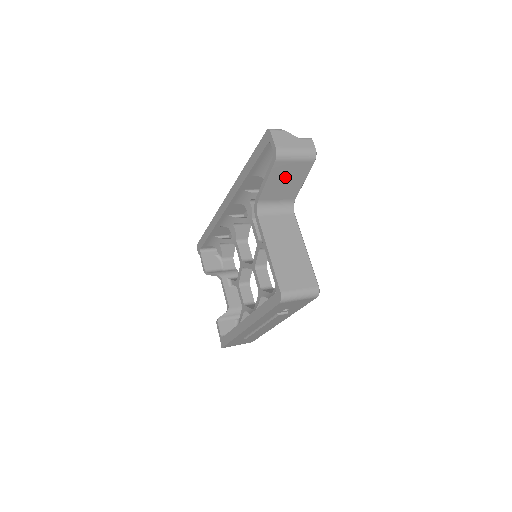
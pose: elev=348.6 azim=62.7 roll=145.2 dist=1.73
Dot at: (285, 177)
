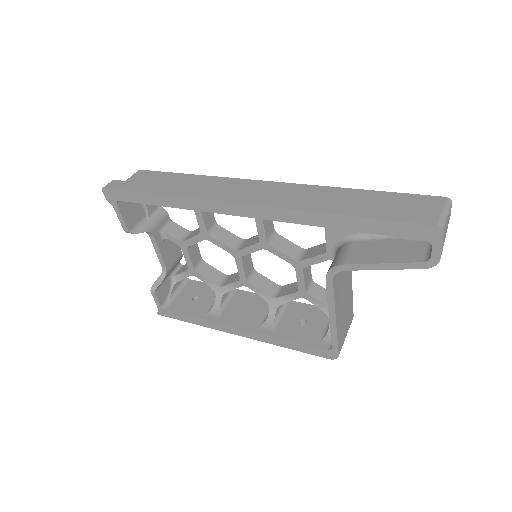
Dot at: occluded
